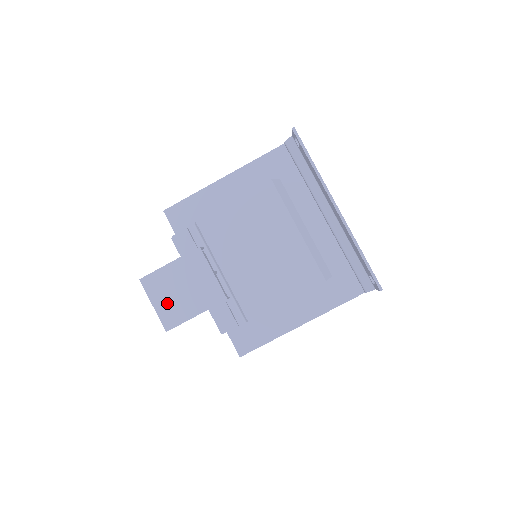
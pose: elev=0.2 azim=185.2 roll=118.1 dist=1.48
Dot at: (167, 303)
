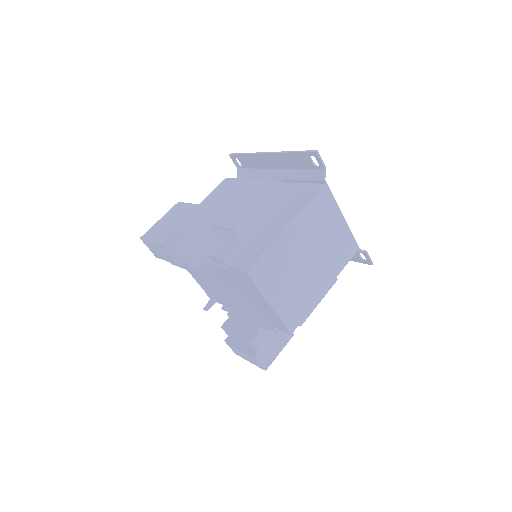
Dot at: (160, 234)
